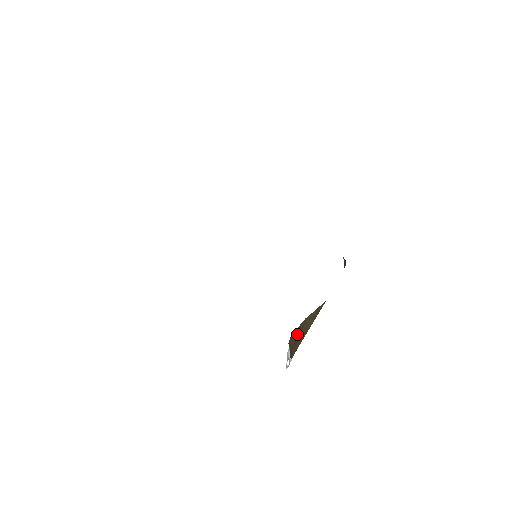
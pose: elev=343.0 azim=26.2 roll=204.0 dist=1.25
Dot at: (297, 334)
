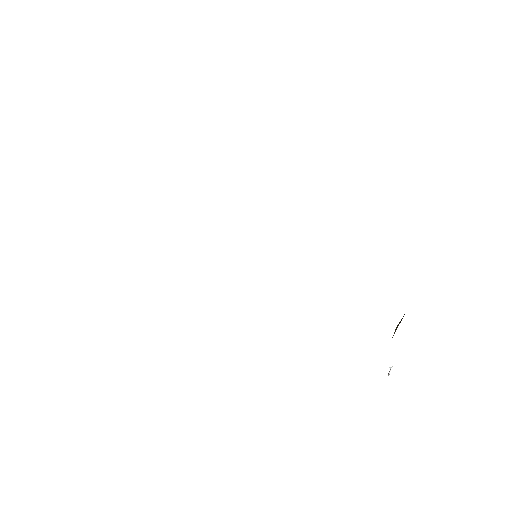
Dot at: occluded
